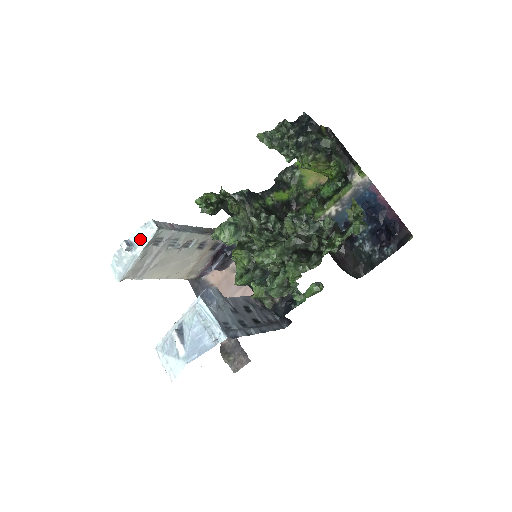
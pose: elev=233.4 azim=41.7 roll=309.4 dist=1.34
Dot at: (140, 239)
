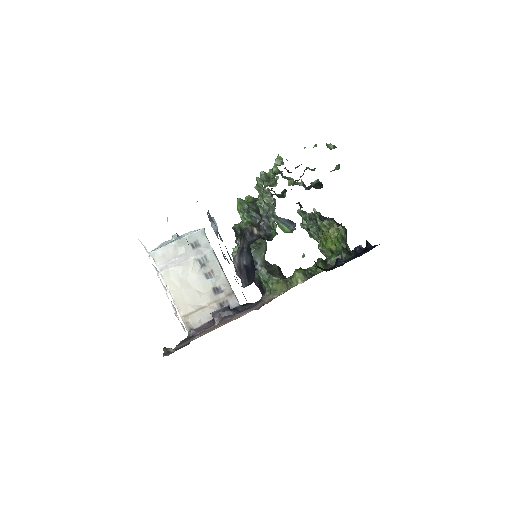
Dot at: occluded
